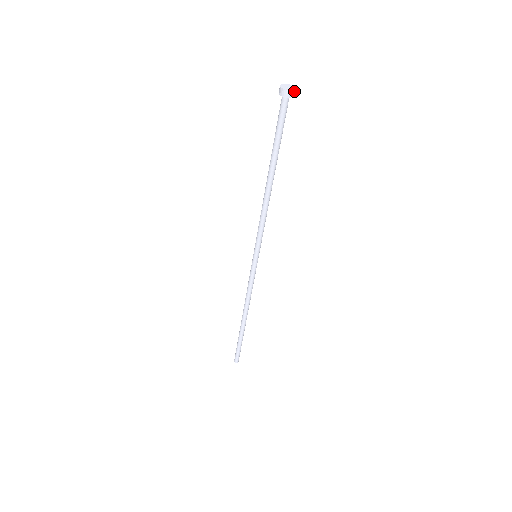
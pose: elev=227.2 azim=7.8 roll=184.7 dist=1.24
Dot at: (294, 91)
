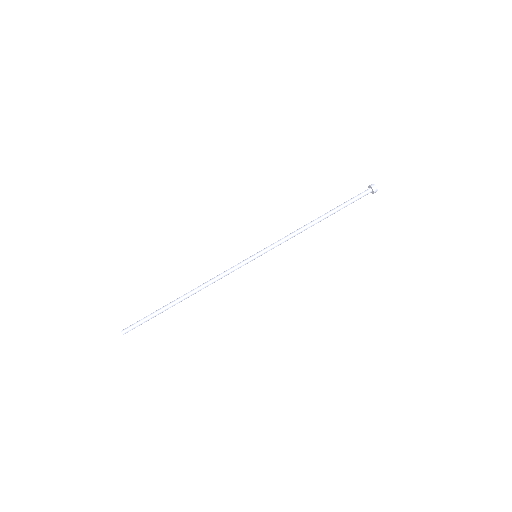
Dot at: (376, 190)
